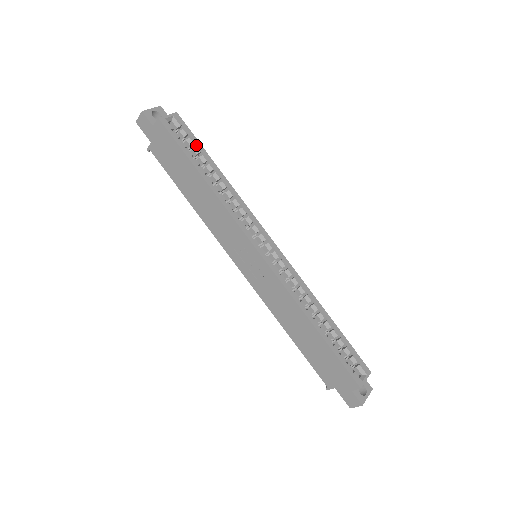
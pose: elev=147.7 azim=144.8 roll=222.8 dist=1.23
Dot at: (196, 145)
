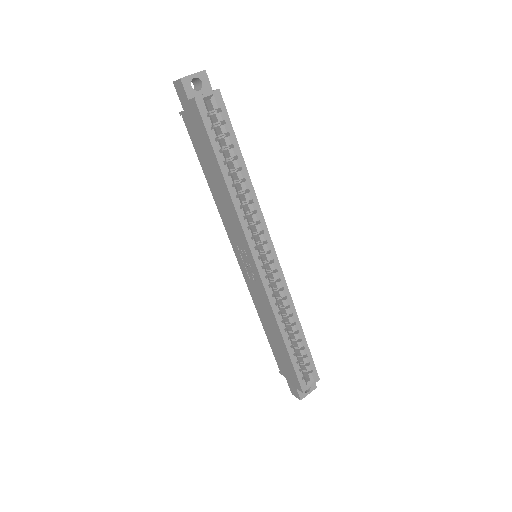
Dot at: (229, 134)
